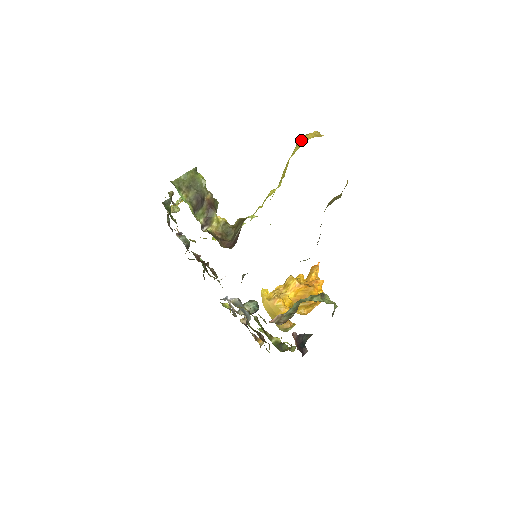
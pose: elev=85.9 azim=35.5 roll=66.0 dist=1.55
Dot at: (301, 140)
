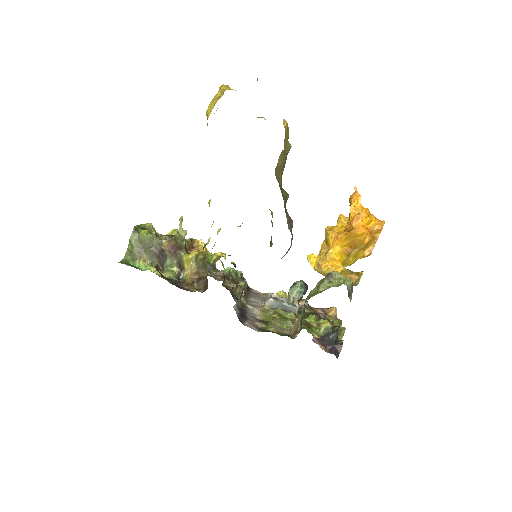
Dot at: occluded
